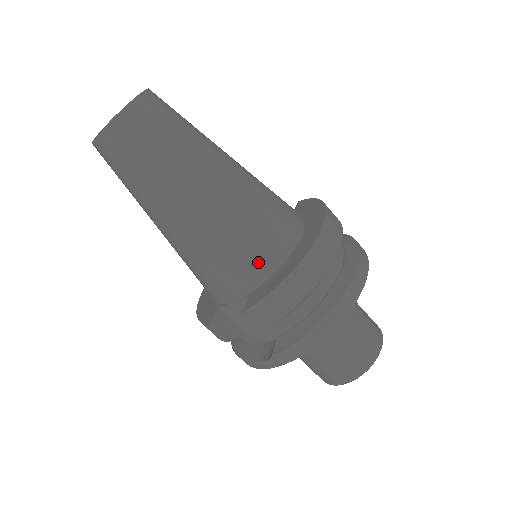
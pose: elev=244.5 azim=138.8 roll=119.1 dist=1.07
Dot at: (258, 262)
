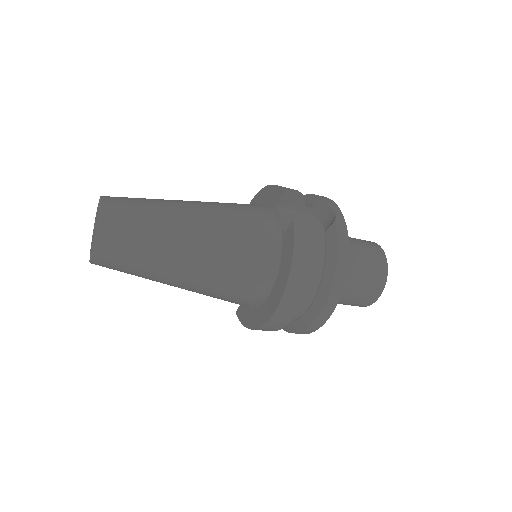
Dot at: occluded
